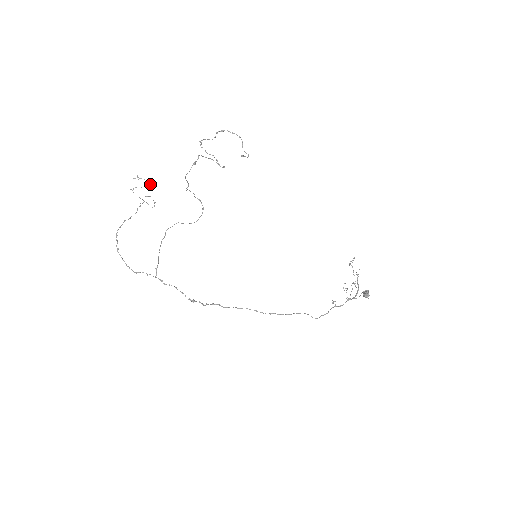
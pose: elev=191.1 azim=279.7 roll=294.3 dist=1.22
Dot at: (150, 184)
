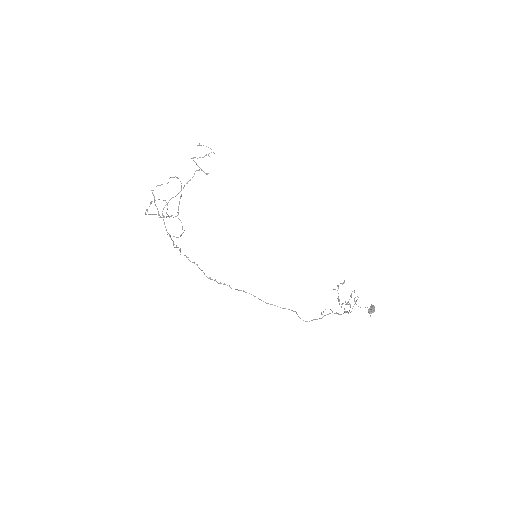
Dot at: (205, 155)
